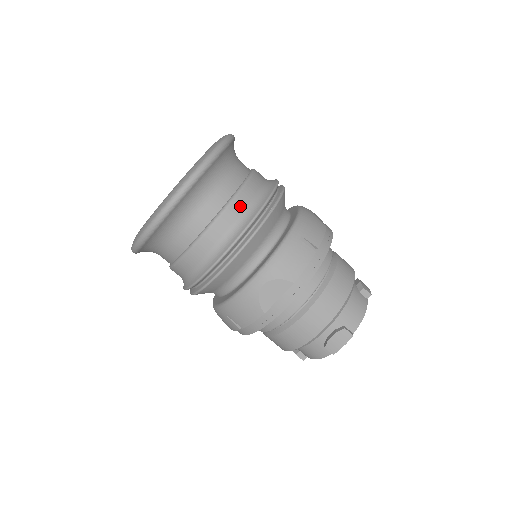
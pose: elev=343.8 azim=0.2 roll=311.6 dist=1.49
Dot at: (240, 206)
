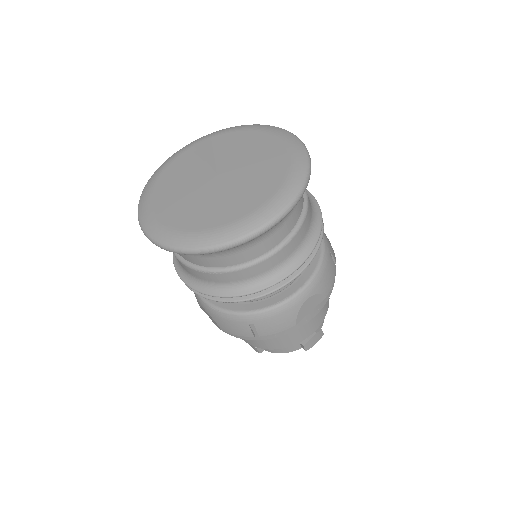
Dot at: (309, 220)
